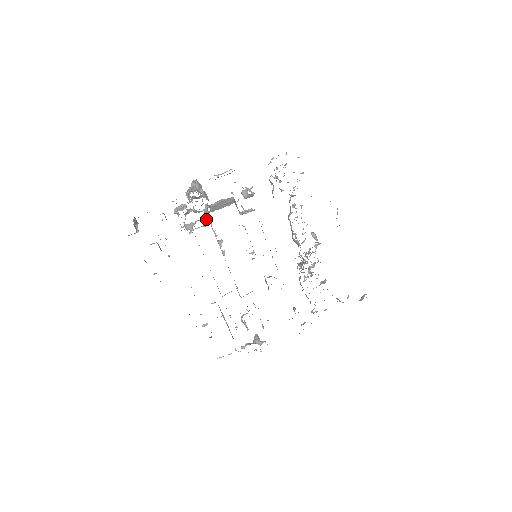
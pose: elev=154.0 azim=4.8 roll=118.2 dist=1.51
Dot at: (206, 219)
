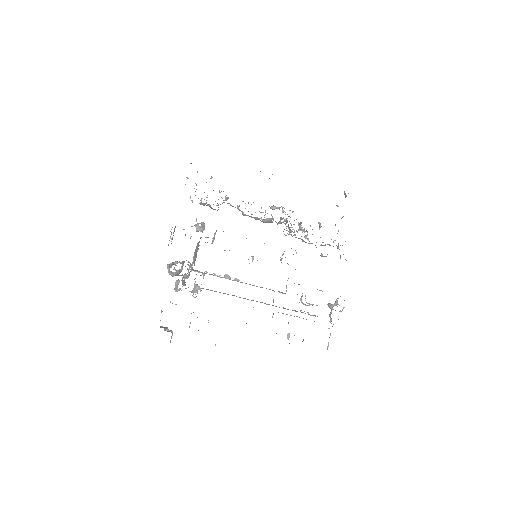
Dot at: occluded
